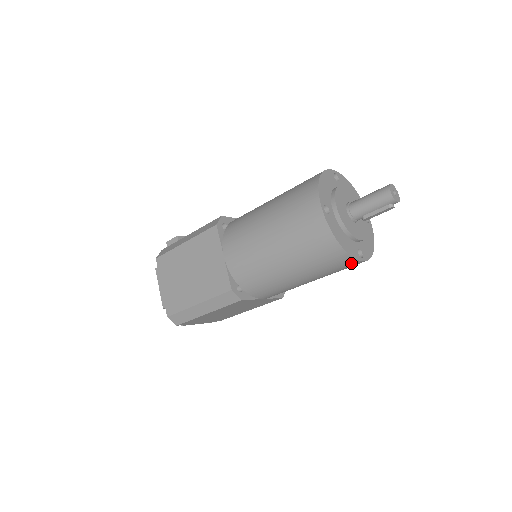
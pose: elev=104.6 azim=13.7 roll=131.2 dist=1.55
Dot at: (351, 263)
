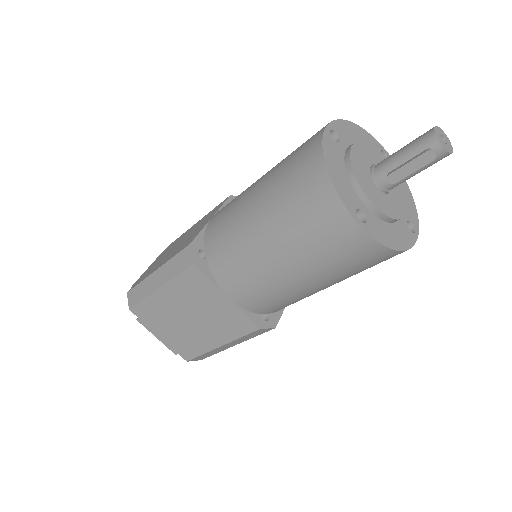
Dot at: (339, 220)
